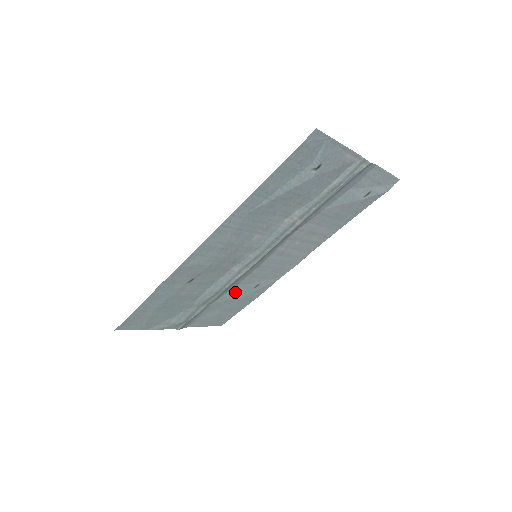
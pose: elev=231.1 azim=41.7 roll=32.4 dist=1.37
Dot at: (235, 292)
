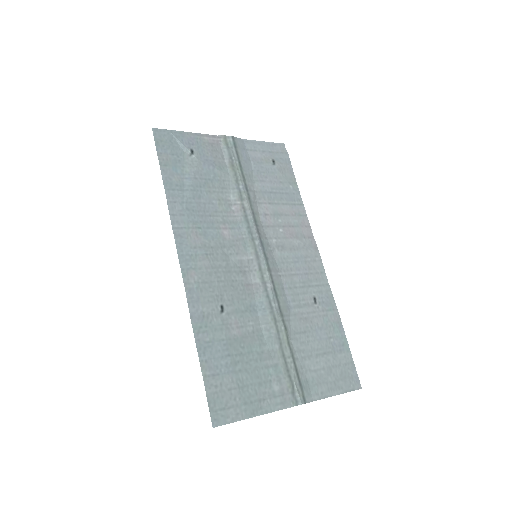
Dot at: (300, 318)
